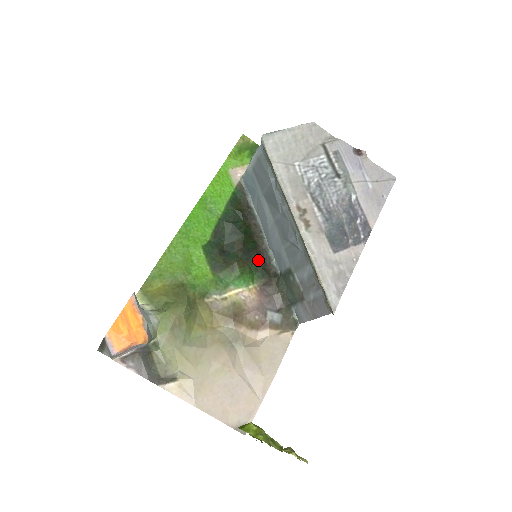
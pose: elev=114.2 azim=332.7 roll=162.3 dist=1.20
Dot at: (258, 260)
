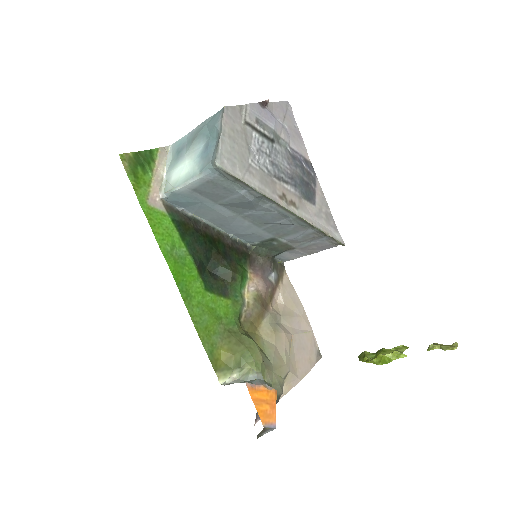
Dot at: (234, 252)
